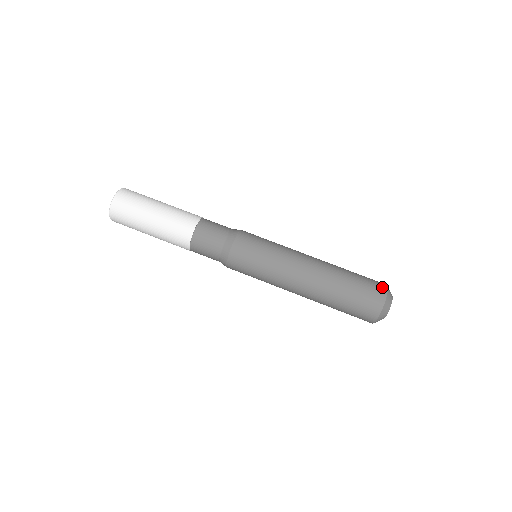
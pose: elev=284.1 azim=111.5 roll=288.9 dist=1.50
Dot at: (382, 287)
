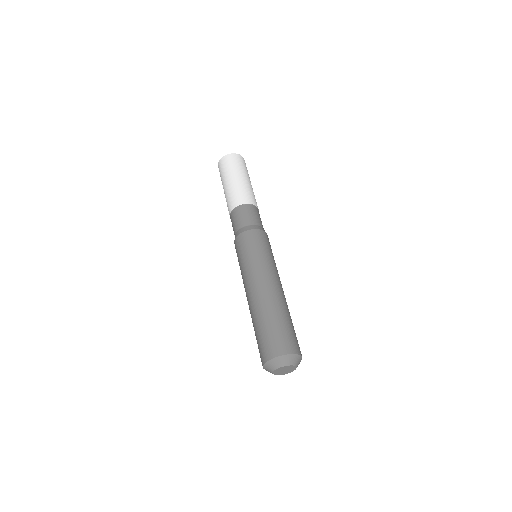
Dot at: occluded
